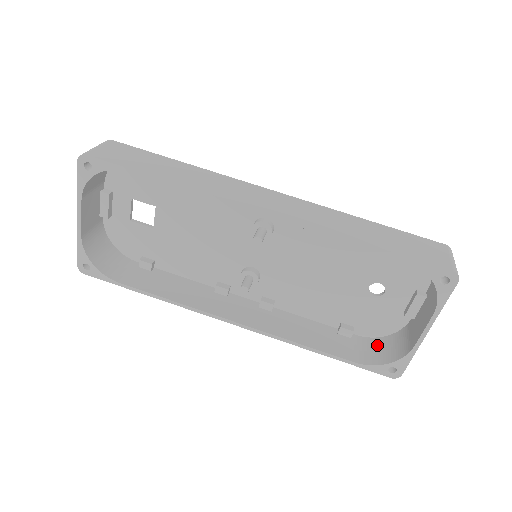
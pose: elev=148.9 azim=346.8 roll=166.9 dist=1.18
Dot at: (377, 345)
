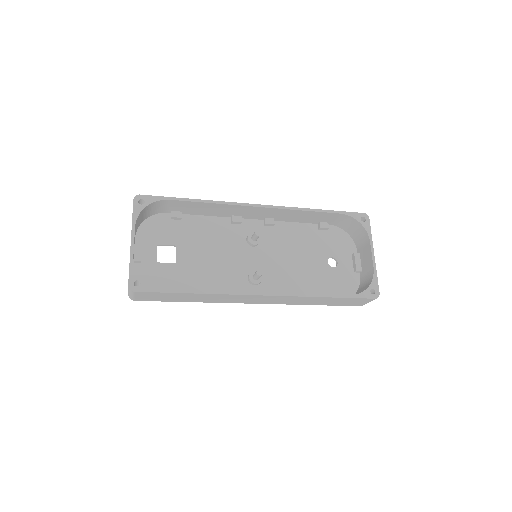
Dot at: occluded
